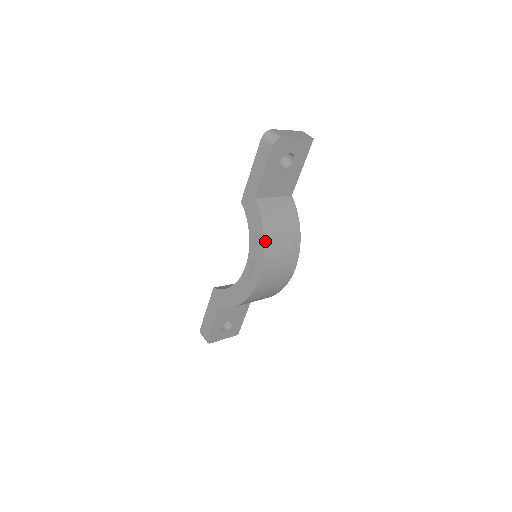
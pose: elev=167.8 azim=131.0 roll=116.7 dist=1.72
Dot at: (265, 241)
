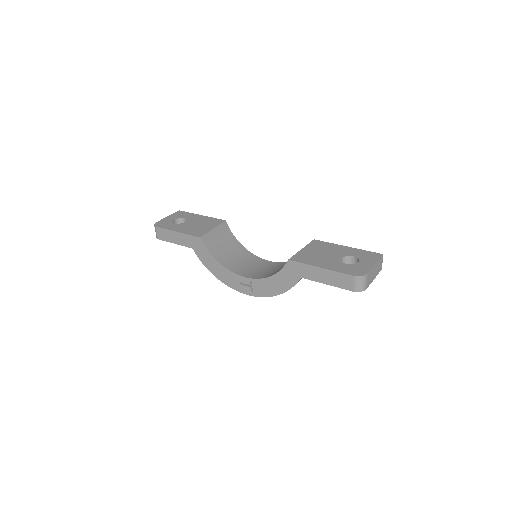
Dot at: occluded
